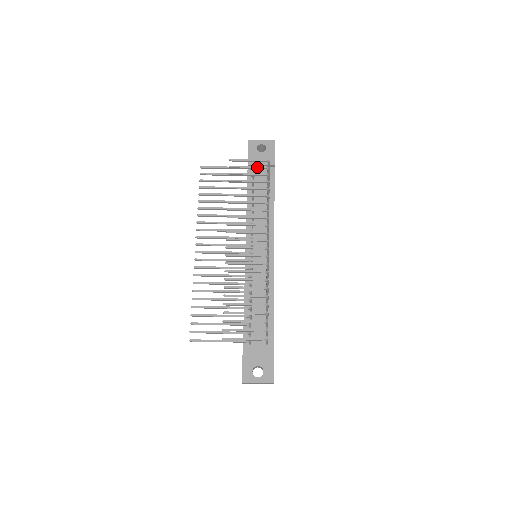
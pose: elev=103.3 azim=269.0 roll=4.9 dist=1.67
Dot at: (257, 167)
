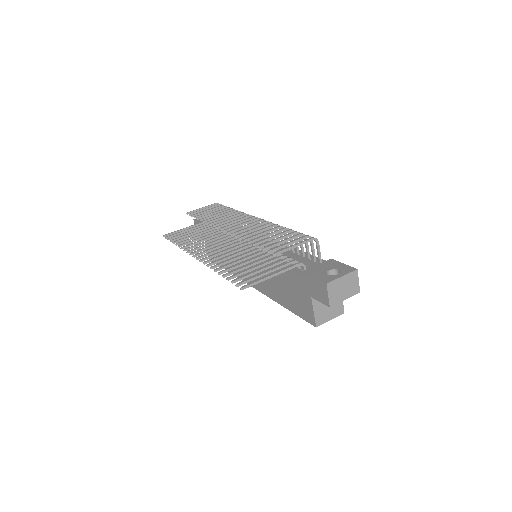
Dot at: (212, 206)
